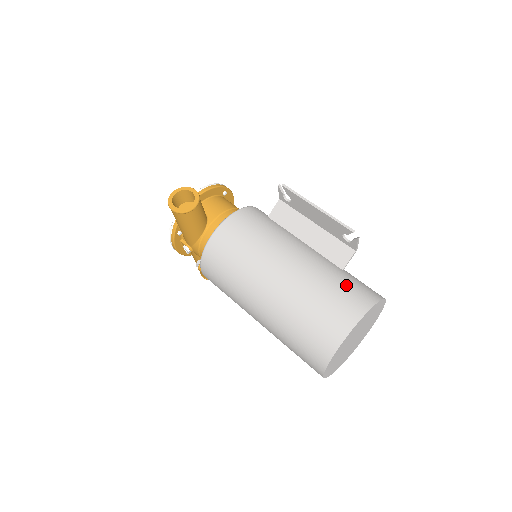
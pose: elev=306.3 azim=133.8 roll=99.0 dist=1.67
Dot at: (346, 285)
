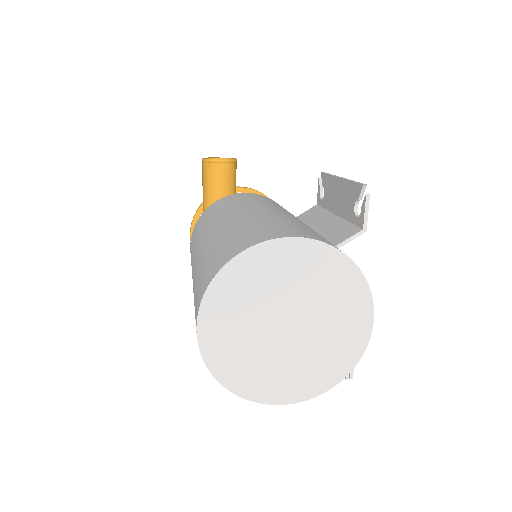
Dot at: (315, 232)
